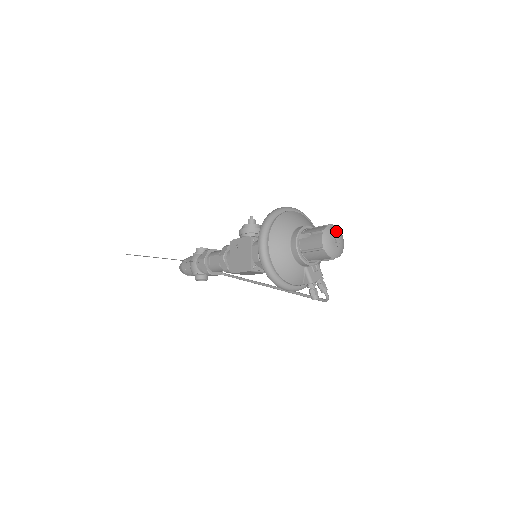
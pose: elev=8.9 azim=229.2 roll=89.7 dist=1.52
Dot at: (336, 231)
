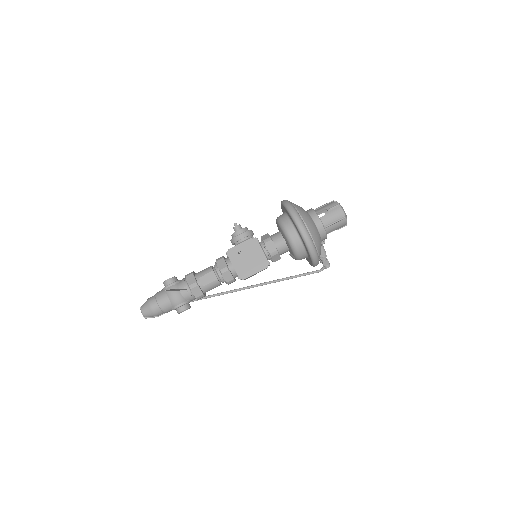
Dot at: occluded
